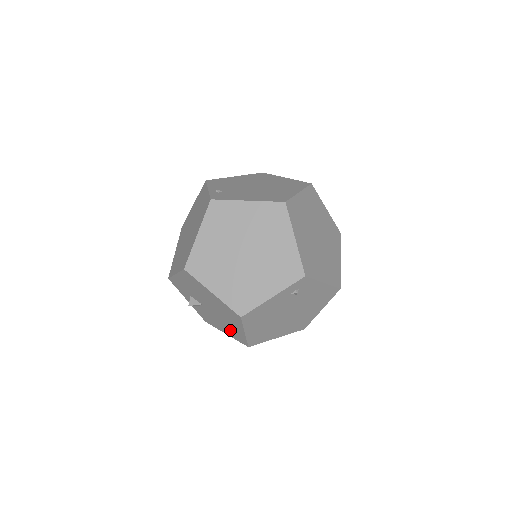
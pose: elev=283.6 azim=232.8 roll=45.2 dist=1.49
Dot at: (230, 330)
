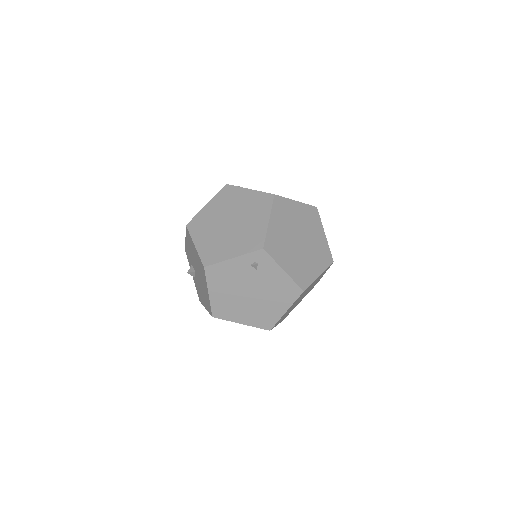
Dot at: (205, 298)
